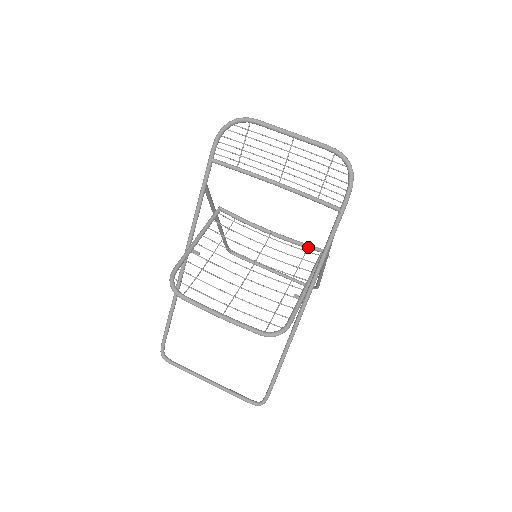
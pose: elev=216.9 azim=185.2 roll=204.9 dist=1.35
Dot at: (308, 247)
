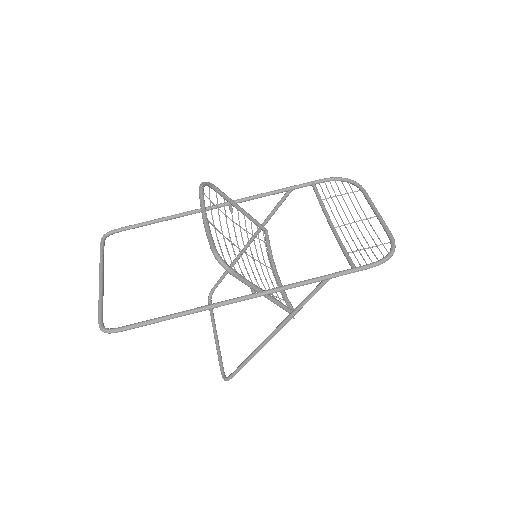
Dot at: (288, 300)
